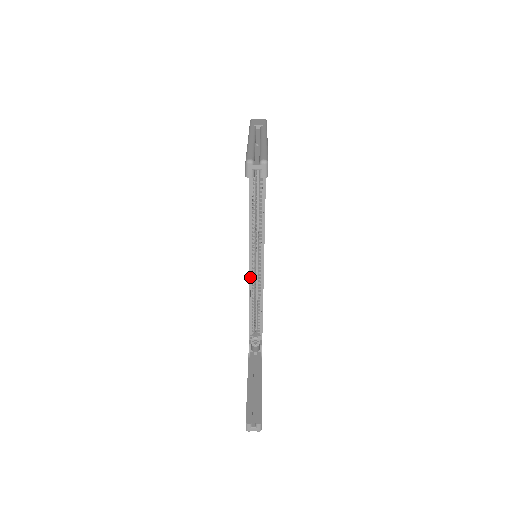
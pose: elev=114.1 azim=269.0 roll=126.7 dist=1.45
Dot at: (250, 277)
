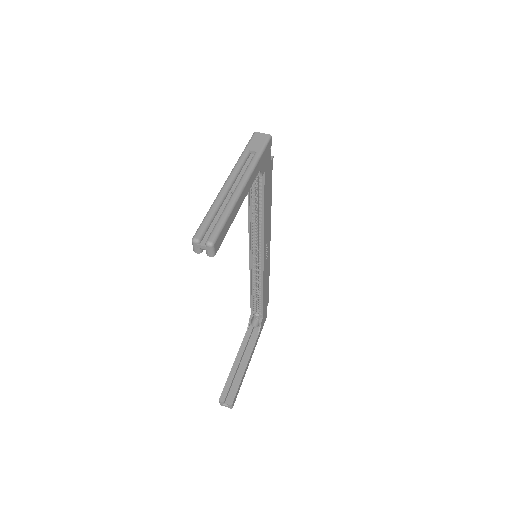
Dot at: (251, 271)
